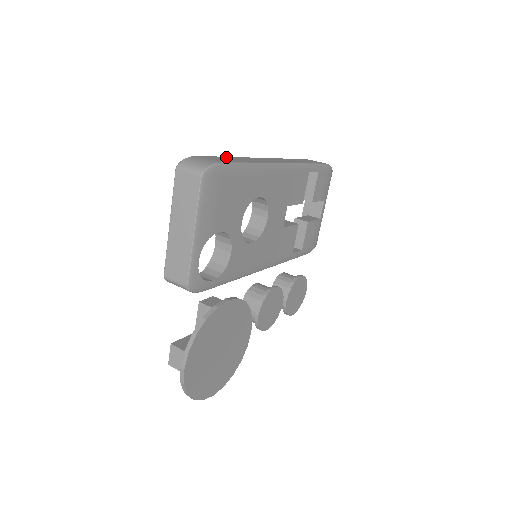
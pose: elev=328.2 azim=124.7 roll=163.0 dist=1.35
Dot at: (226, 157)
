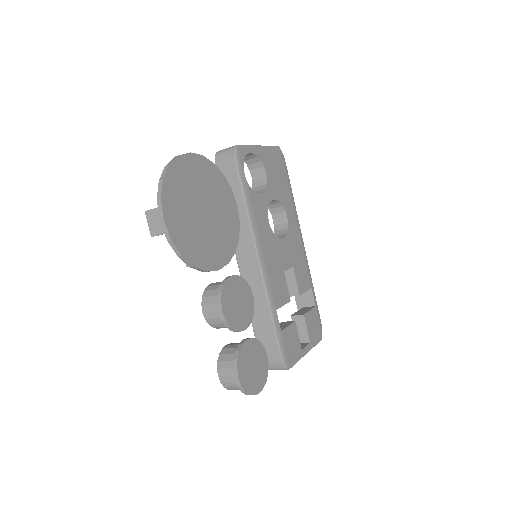
Dot at: occluded
